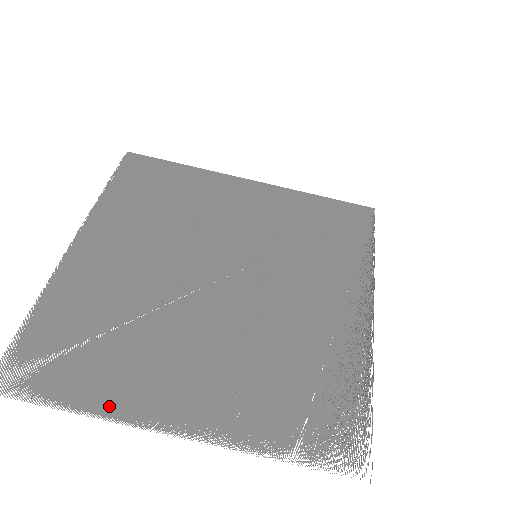
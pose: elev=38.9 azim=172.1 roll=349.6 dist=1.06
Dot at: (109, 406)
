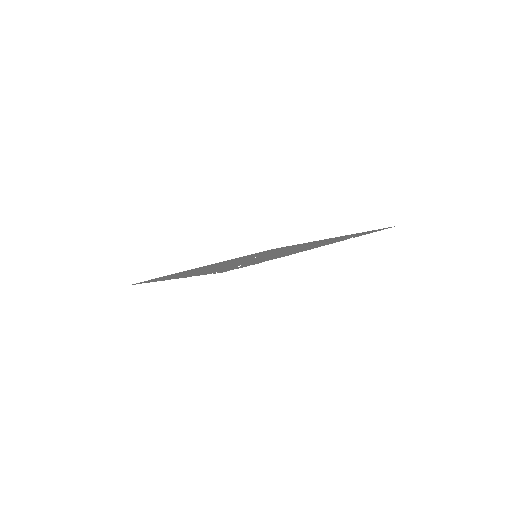
Dot at: (289, 254)
